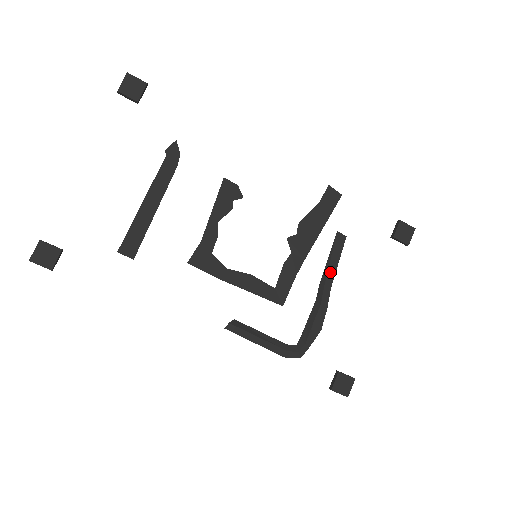
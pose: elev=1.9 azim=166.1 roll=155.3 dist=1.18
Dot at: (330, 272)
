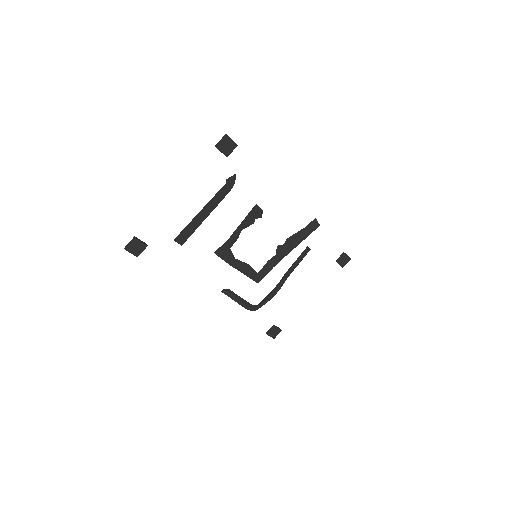
Dot at: (292, 268)
